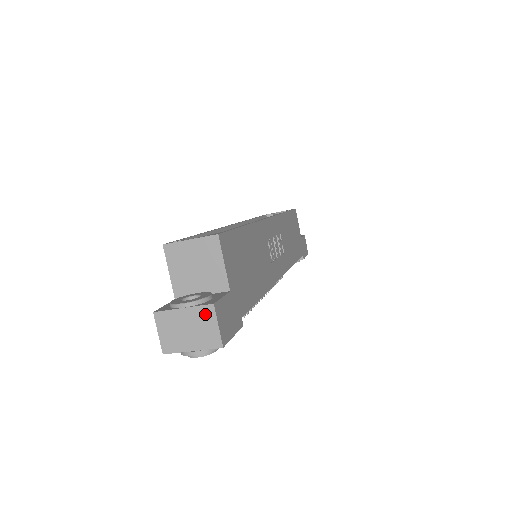
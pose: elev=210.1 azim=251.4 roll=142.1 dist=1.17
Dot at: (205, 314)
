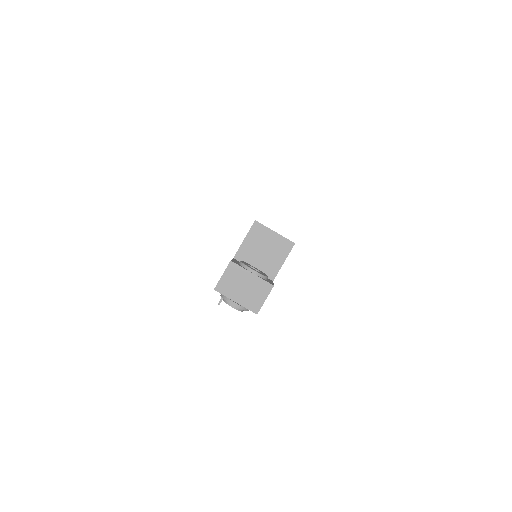
Dot at: (263, 287)
